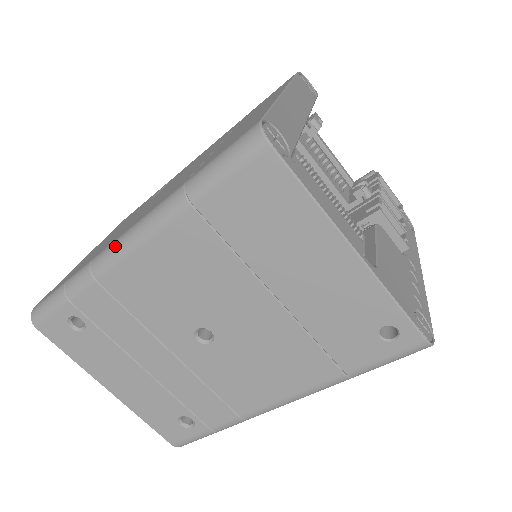
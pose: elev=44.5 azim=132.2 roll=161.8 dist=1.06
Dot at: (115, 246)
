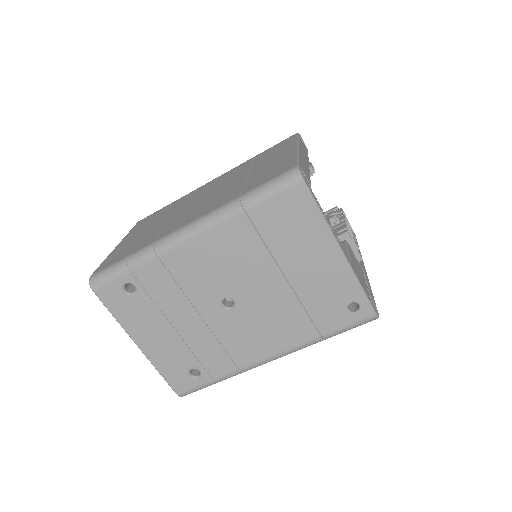
Dot at: (178, 233)
